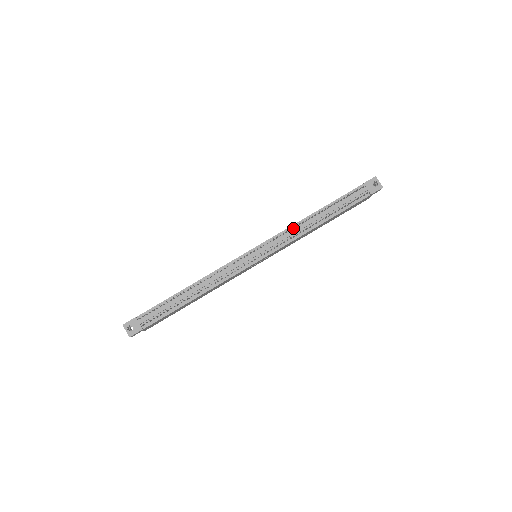
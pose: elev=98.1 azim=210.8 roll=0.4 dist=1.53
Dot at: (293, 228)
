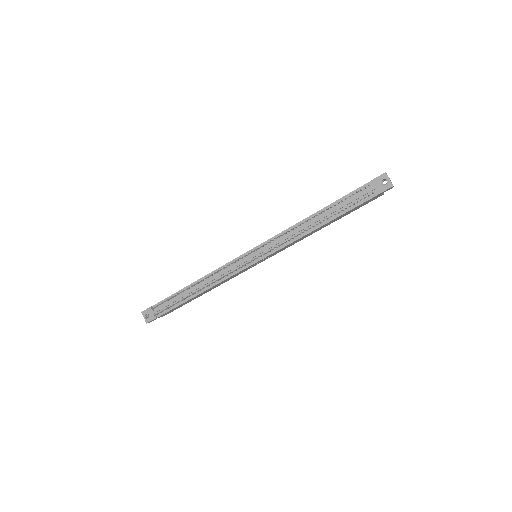
Dot at: (289, 231)
